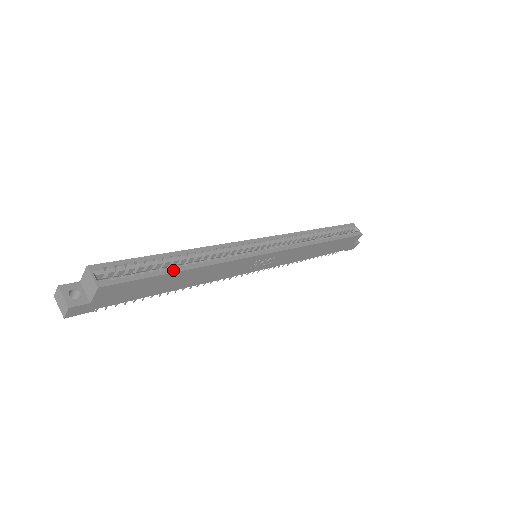
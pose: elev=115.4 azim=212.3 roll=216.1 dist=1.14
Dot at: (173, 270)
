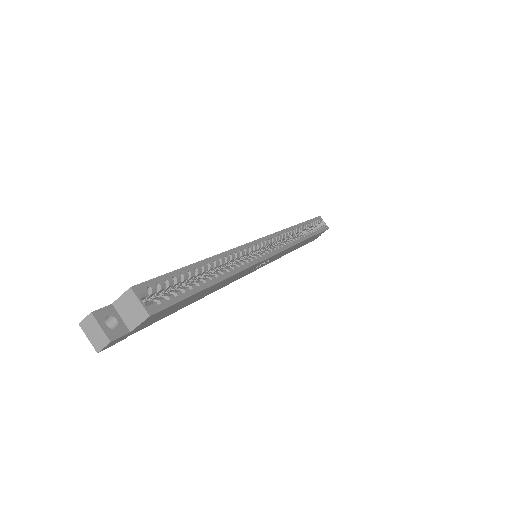
Dot at: (208, 284)
